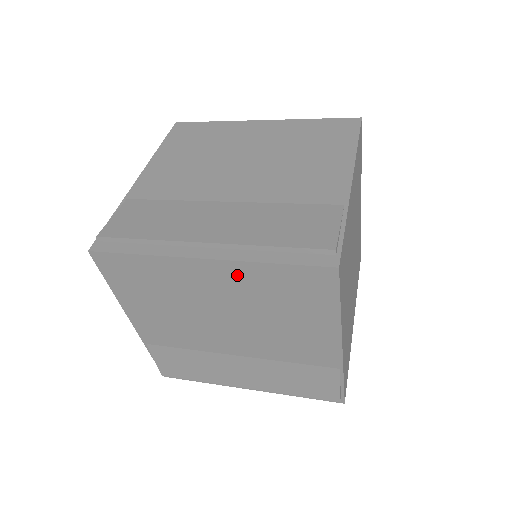
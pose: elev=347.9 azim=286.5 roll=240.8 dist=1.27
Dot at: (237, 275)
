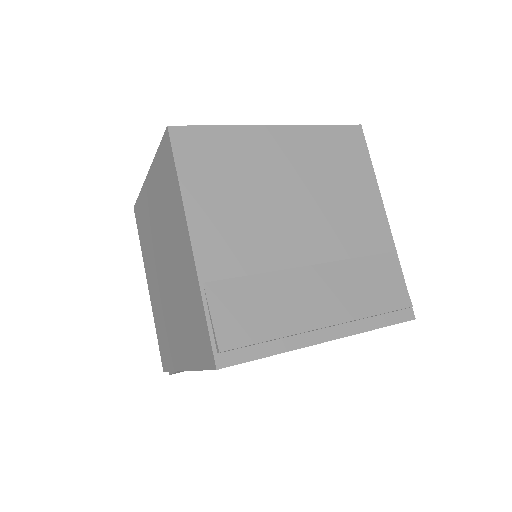
Dot at: occluded
